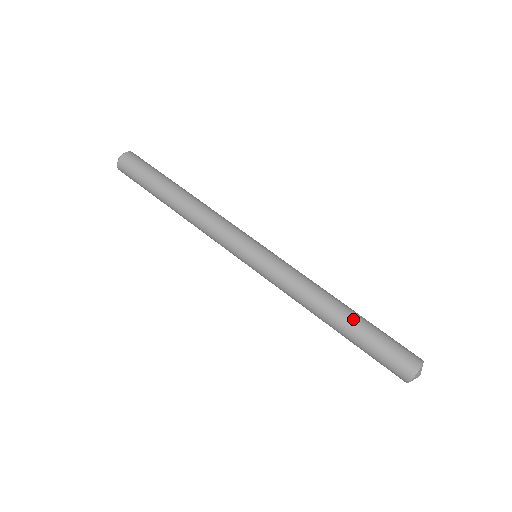
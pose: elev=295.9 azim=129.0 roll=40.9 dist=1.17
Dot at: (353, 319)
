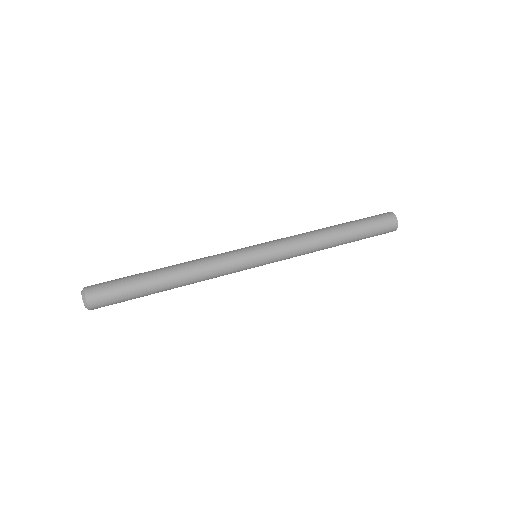
Dot at: (345, 228)
